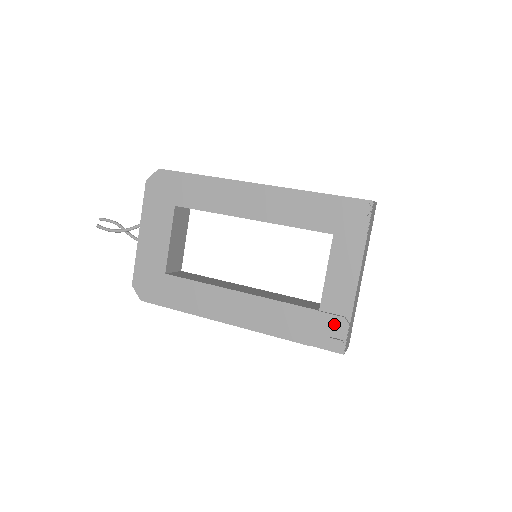
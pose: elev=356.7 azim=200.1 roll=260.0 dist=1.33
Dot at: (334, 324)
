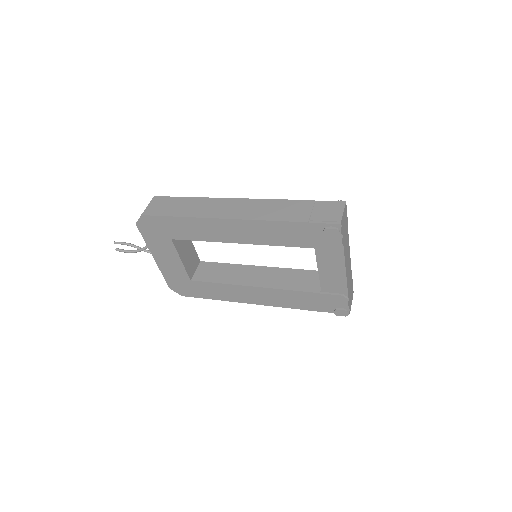
Dot at: (336, 300)
